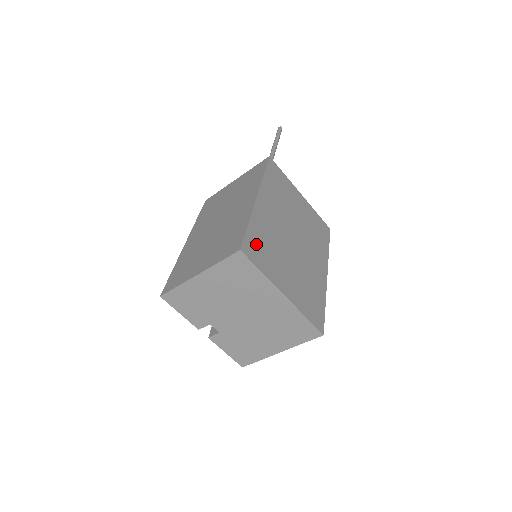
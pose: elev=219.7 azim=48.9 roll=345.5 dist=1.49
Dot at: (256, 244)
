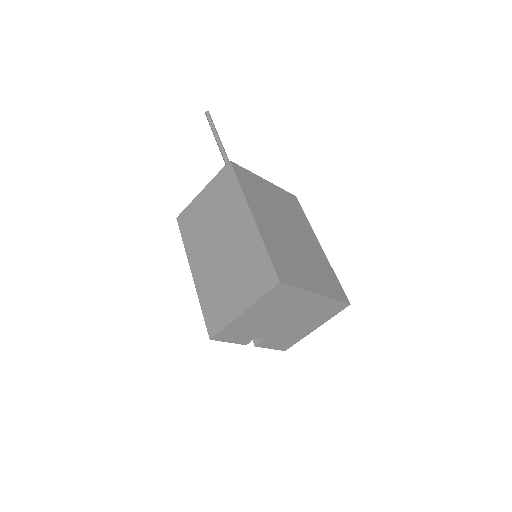
Dot at: (281, 265)
